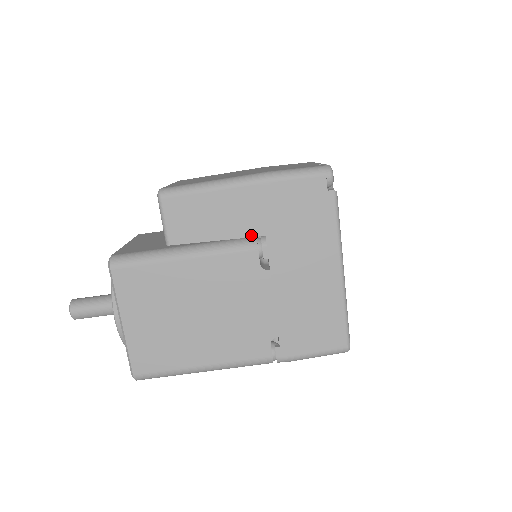
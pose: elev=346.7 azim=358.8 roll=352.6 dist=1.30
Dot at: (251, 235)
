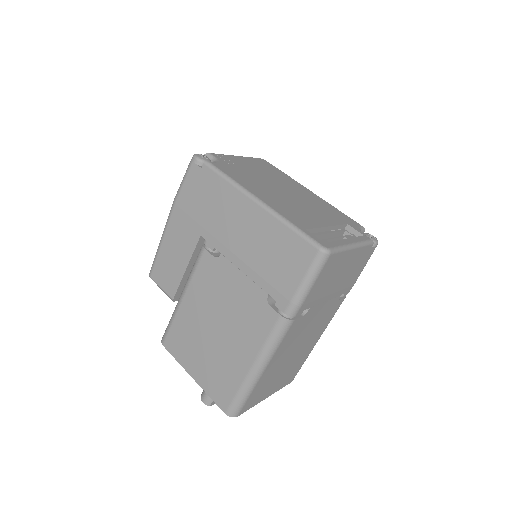
Dot at: (195, 245)
